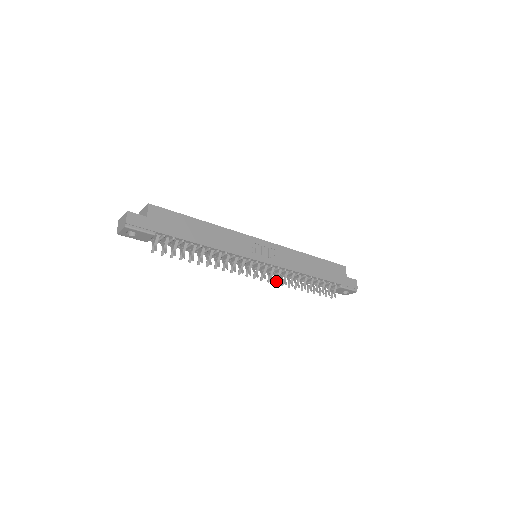
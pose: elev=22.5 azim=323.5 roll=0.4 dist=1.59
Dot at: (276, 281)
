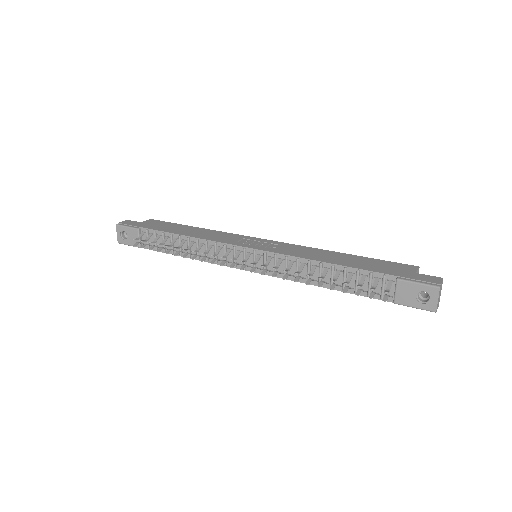
Dot at: (275, 274)
